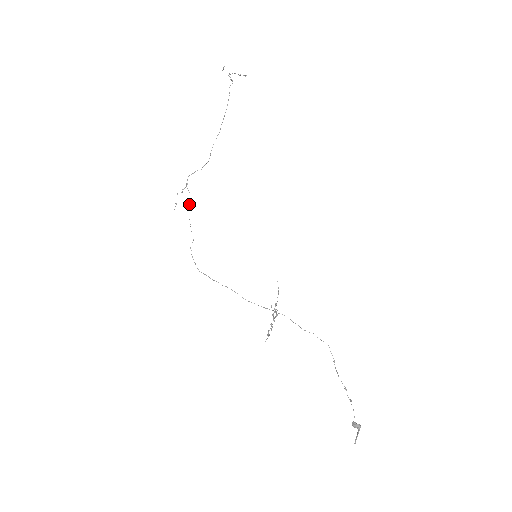
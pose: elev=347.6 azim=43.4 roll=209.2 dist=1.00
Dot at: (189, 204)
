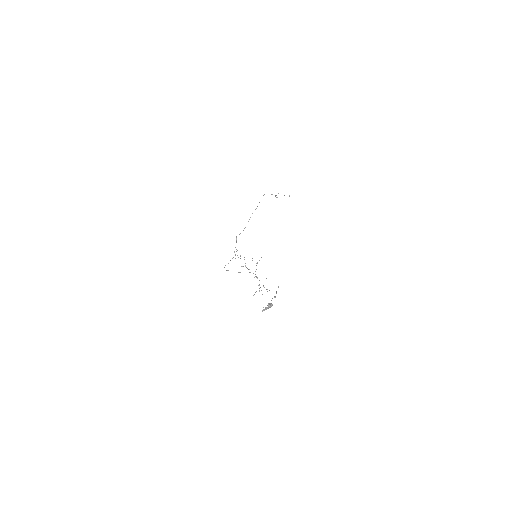
Dot at: (240, 256)
